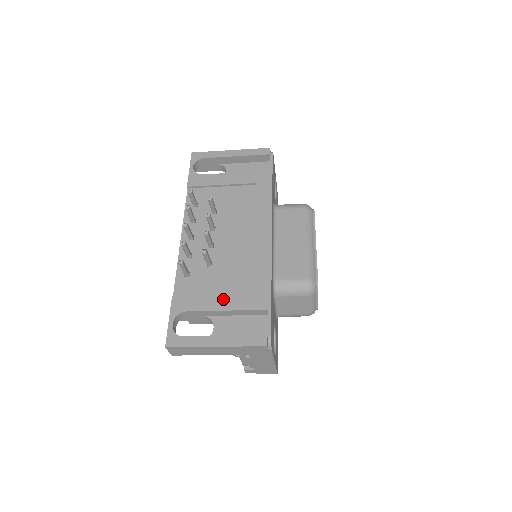
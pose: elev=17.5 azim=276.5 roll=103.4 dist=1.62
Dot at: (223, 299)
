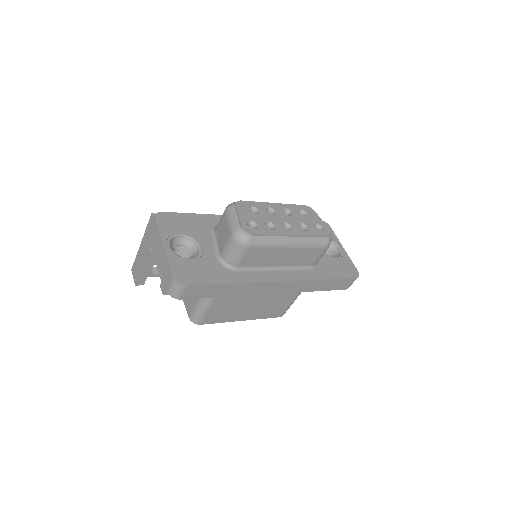
Dot at: occluded
